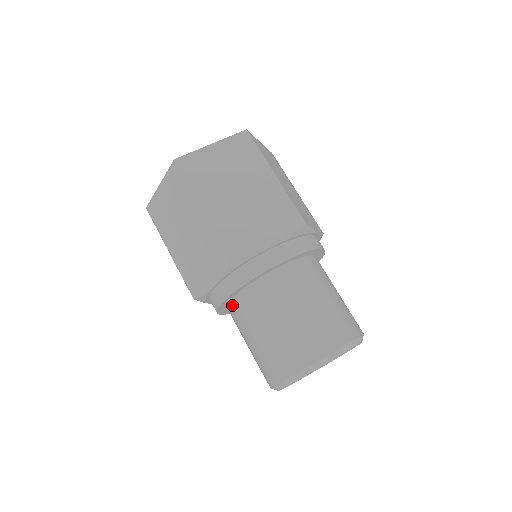
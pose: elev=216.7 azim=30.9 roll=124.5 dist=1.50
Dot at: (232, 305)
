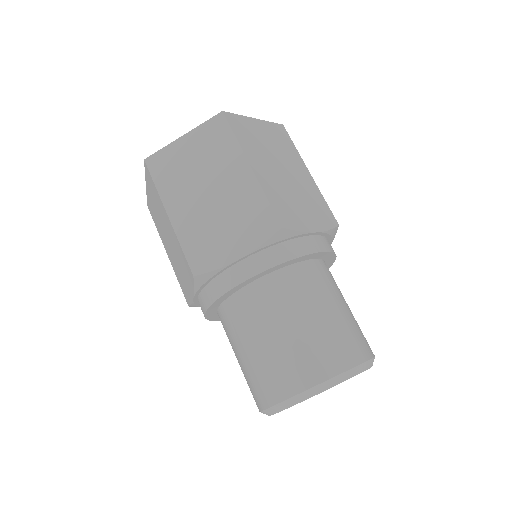
Dot at: (246, 291)
